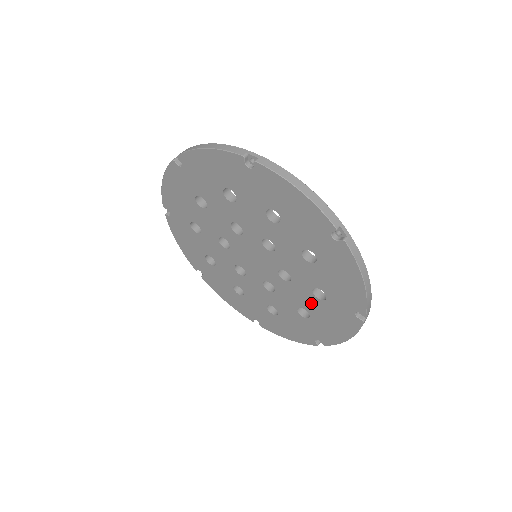
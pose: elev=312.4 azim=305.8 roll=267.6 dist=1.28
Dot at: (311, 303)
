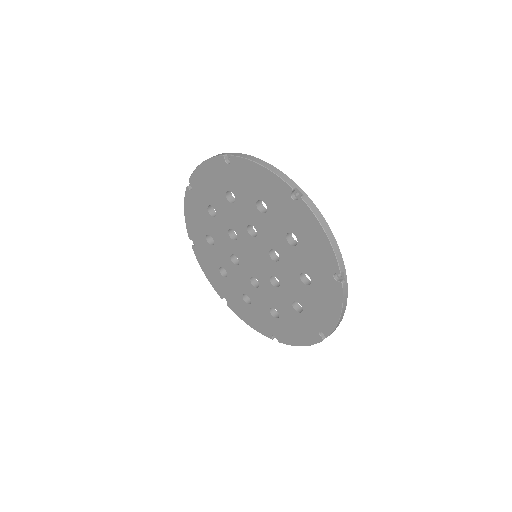
Dot at: (286, 309)
